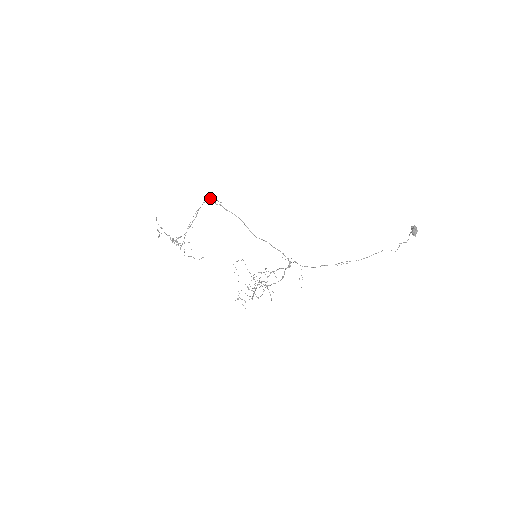
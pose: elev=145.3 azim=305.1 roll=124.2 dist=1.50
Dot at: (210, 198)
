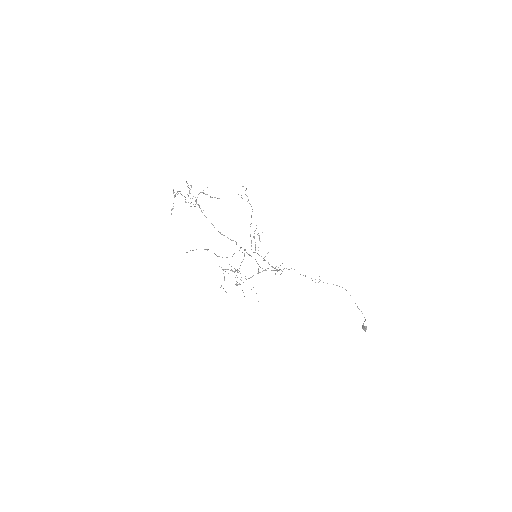
Dot at: (232, 271)
